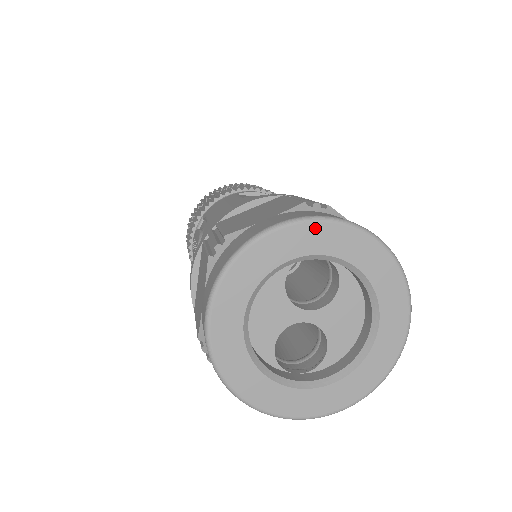
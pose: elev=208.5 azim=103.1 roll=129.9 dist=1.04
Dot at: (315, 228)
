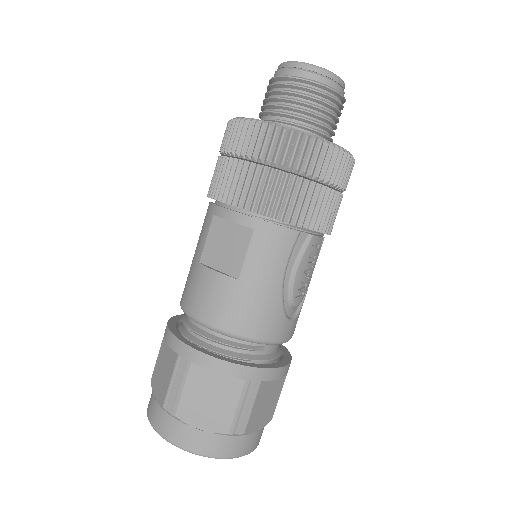
Dot at: occluded
